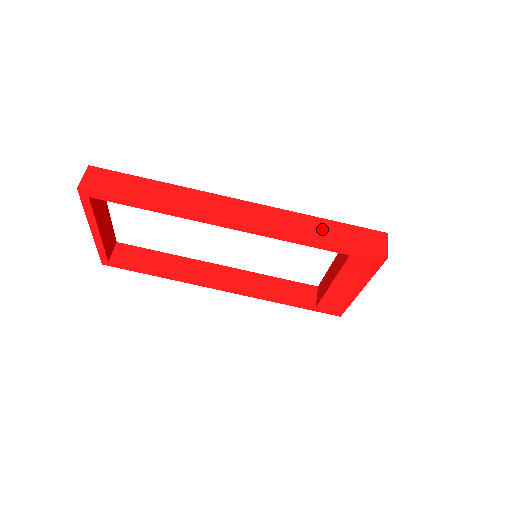
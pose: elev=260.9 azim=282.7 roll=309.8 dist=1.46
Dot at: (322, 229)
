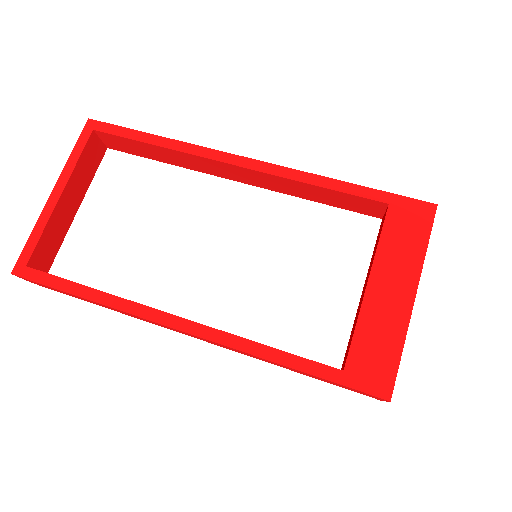
Dot at: occluded
